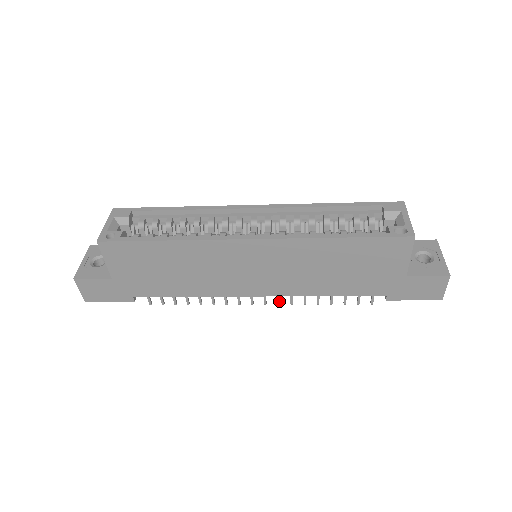
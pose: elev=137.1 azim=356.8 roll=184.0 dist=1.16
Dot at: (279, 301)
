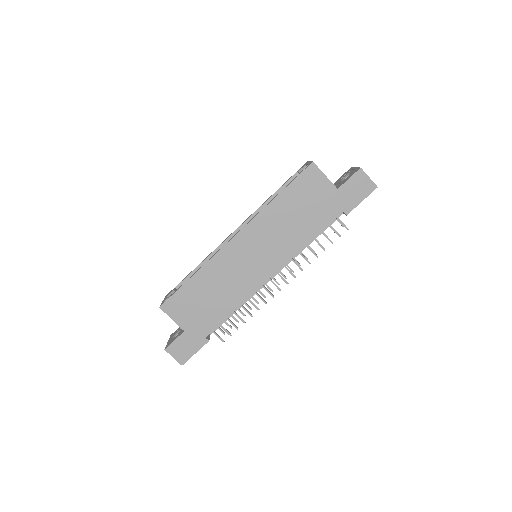
Dot at: (293, 274)
